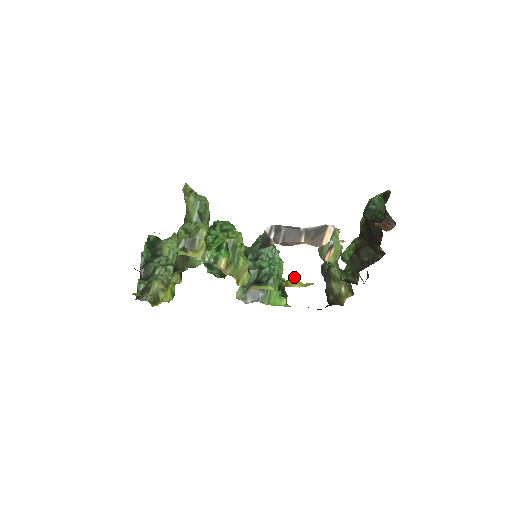
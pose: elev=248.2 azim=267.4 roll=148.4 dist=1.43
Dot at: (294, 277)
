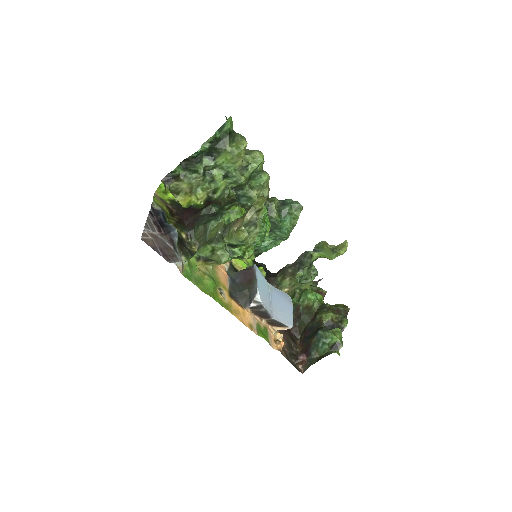
Dot at: (265, 275)
